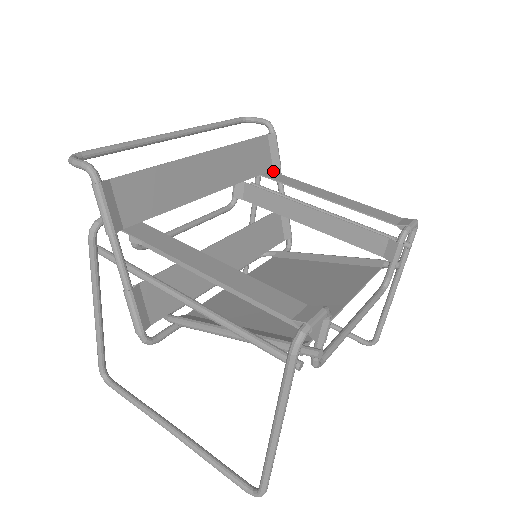
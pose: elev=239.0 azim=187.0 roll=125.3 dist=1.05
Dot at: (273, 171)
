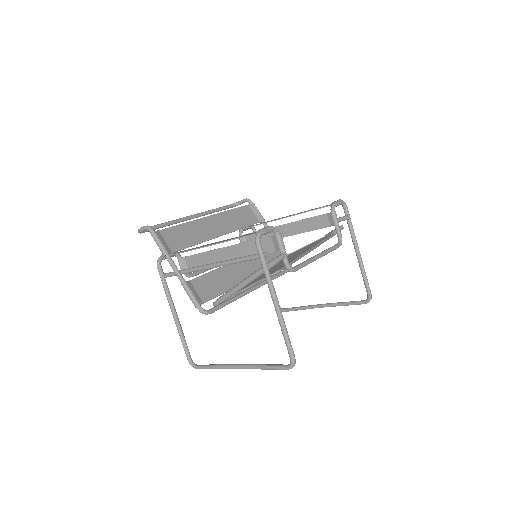
Dot at: occluded
